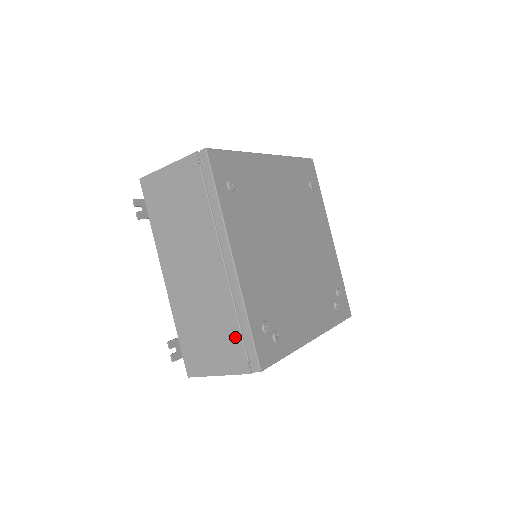
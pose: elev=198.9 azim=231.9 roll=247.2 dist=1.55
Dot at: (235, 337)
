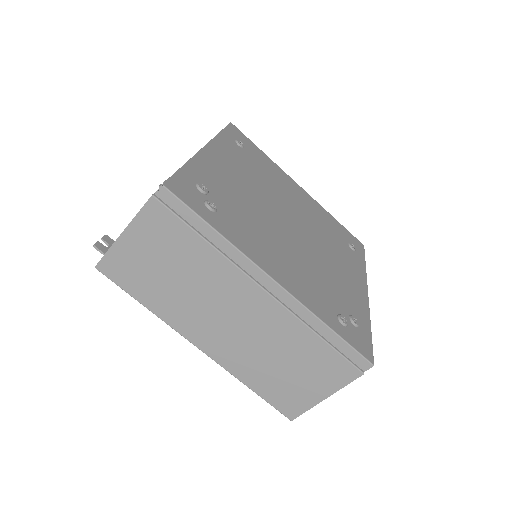
Dot at: occluded
